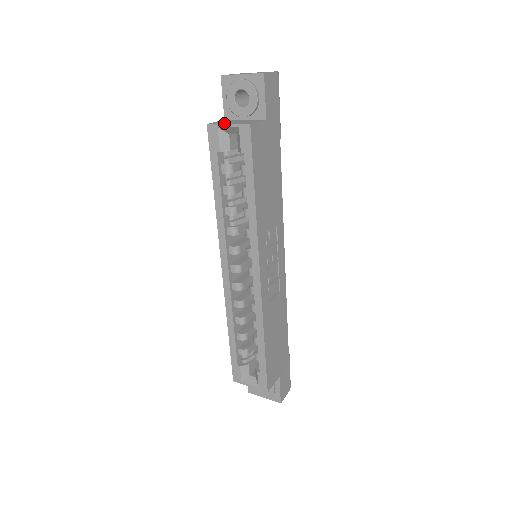
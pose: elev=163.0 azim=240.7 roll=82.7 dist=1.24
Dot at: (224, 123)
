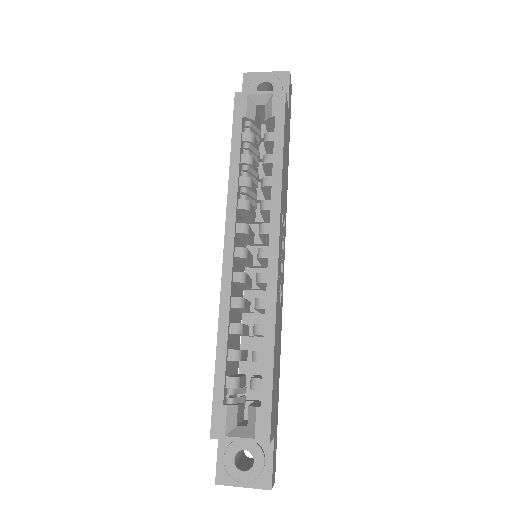
Dot at: (253, 93)
